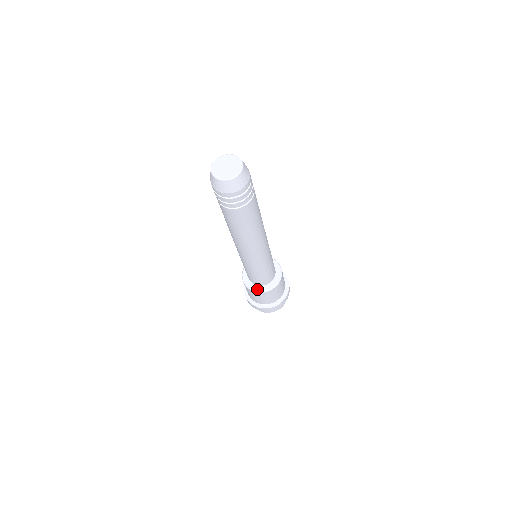
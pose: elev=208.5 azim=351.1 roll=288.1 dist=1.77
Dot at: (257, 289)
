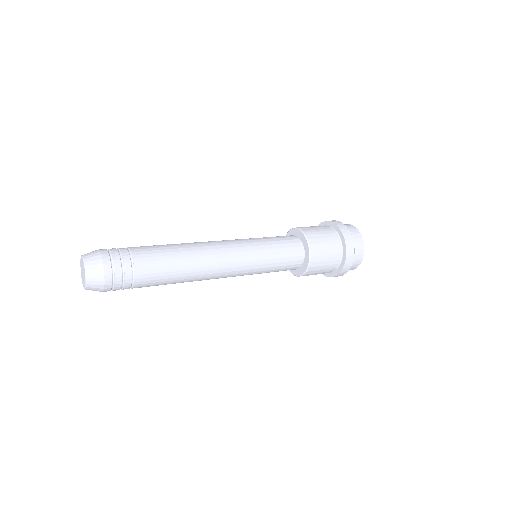
Dot at: occluded
